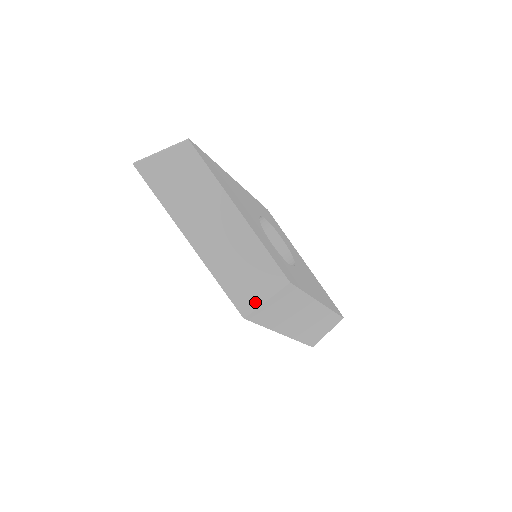
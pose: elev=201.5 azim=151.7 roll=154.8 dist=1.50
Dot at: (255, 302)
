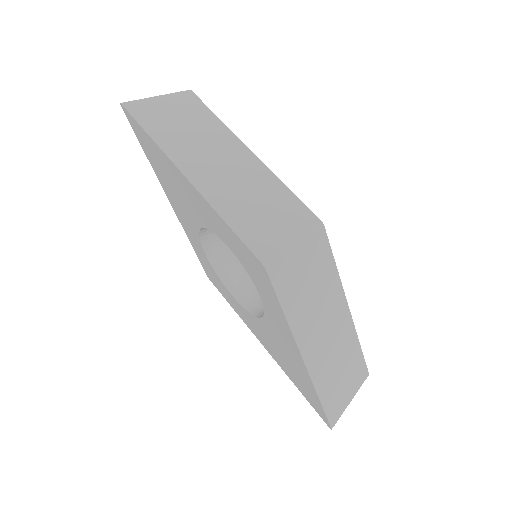
Dot at: (279, 246)
